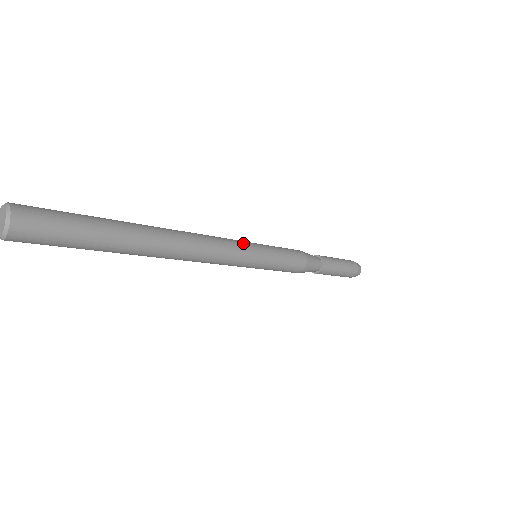
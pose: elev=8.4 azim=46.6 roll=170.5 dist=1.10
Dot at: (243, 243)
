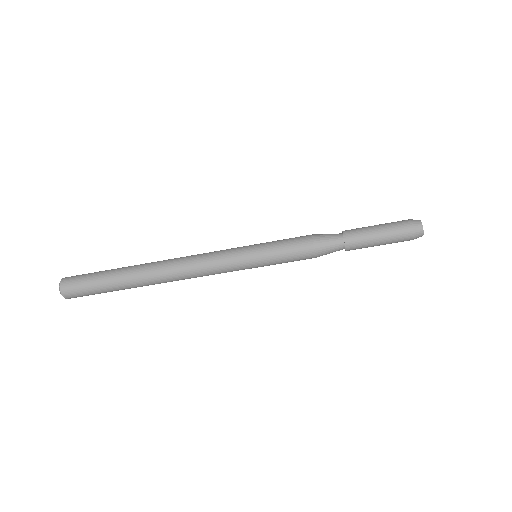
Dot at: (230, 251)
